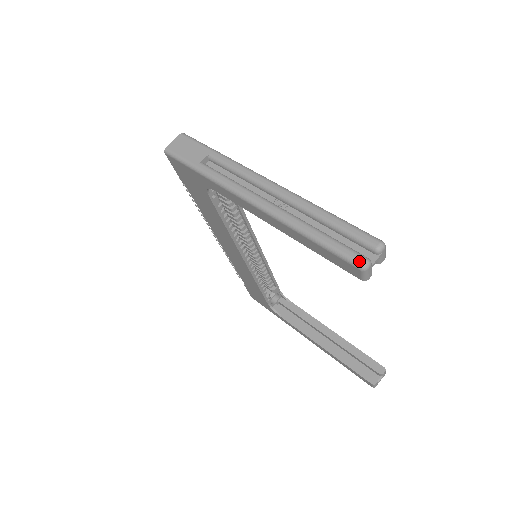
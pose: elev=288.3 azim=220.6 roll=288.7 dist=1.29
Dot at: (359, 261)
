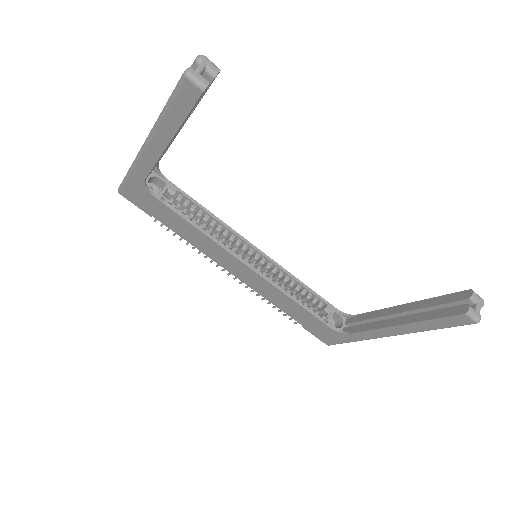
Dot at: (182, 74)
